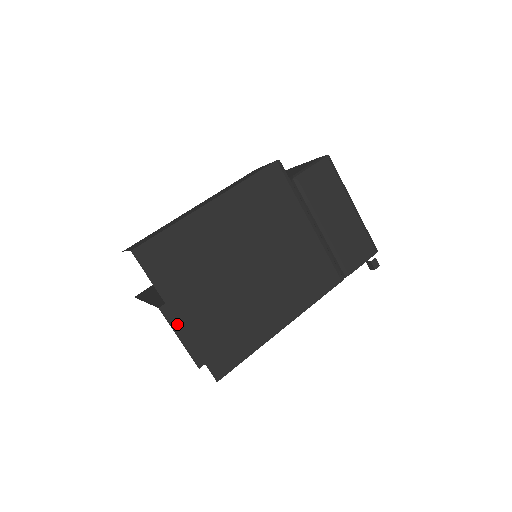
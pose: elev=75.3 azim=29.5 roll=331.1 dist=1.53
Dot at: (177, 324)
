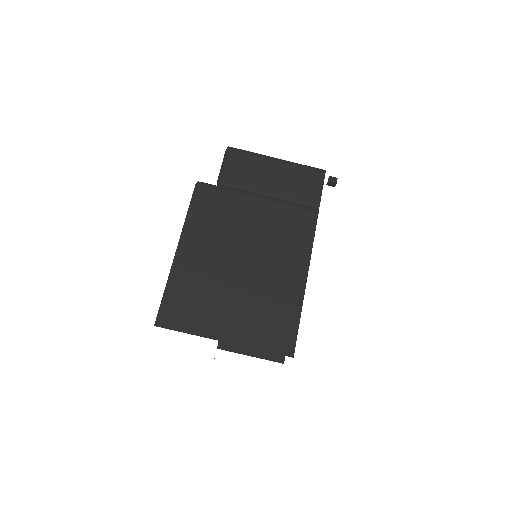
Dot at: (240, 348)
